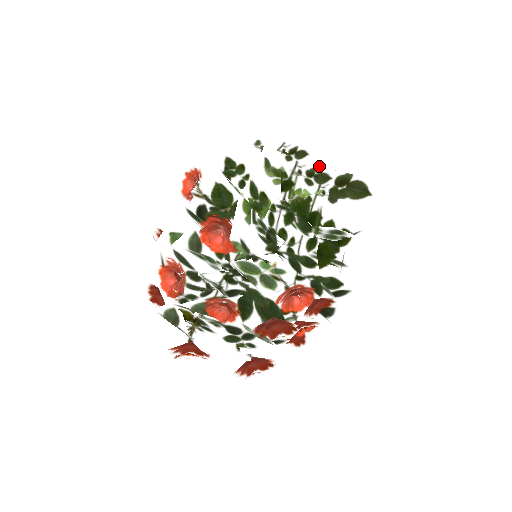
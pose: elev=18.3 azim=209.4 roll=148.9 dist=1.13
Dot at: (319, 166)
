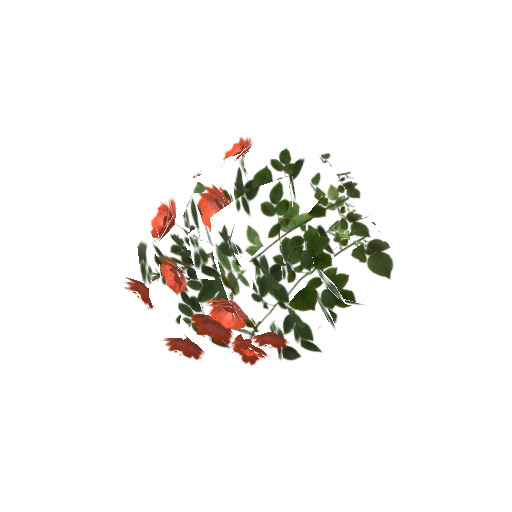
Dot at: occluded
